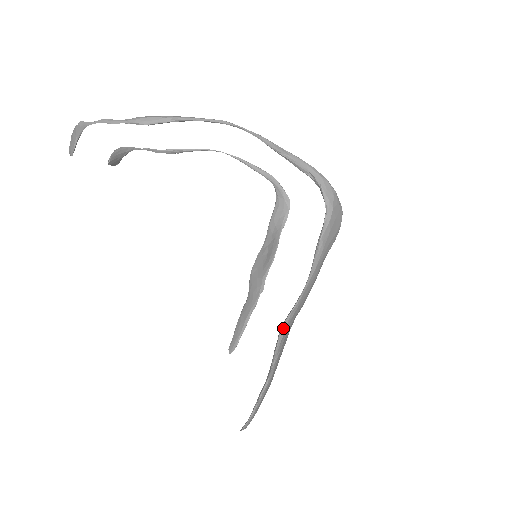
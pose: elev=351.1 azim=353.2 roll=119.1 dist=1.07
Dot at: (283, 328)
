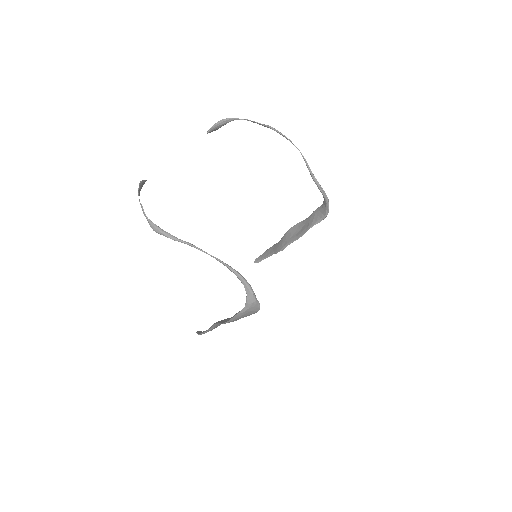
Dot at: (215, 324)
